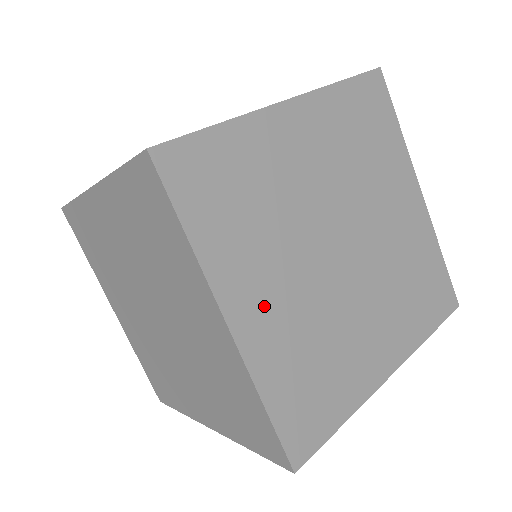
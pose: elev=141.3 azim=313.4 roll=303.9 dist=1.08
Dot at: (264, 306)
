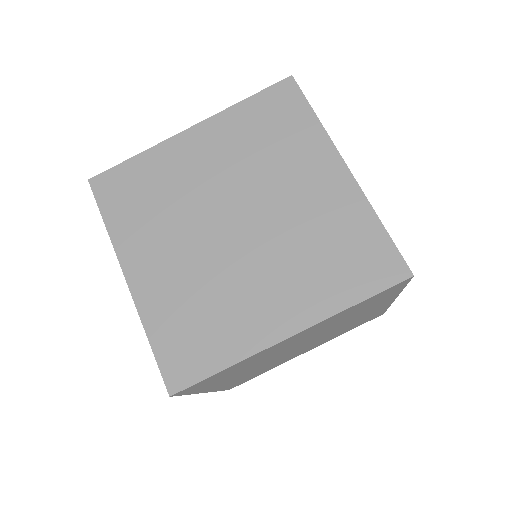
Dot at: (231, 380)
